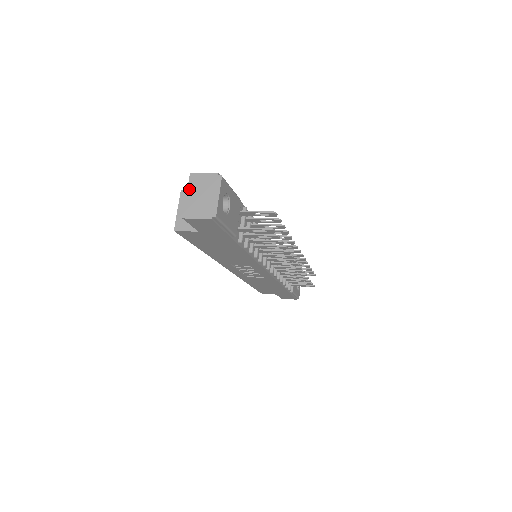
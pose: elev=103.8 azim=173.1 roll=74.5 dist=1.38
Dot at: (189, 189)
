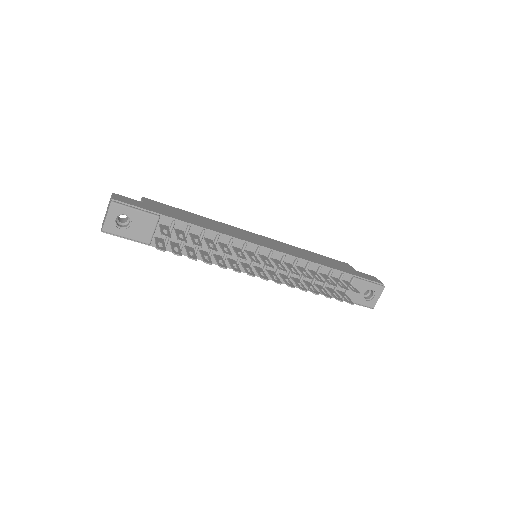
Dot at: (108, 204)
